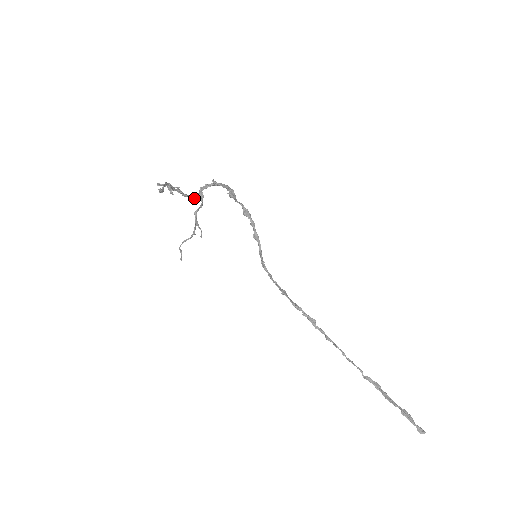
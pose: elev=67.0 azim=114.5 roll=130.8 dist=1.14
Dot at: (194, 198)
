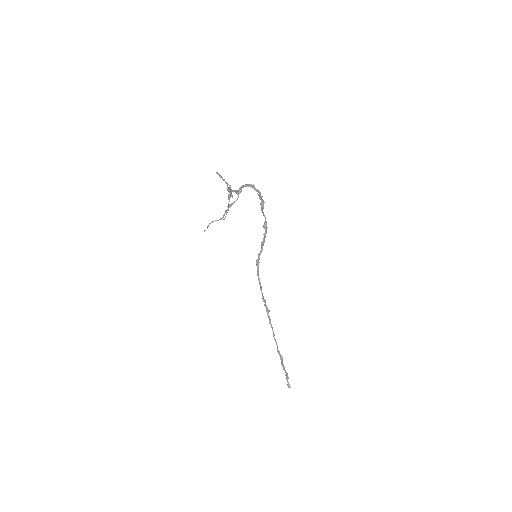
Dot at: (235, 192)
